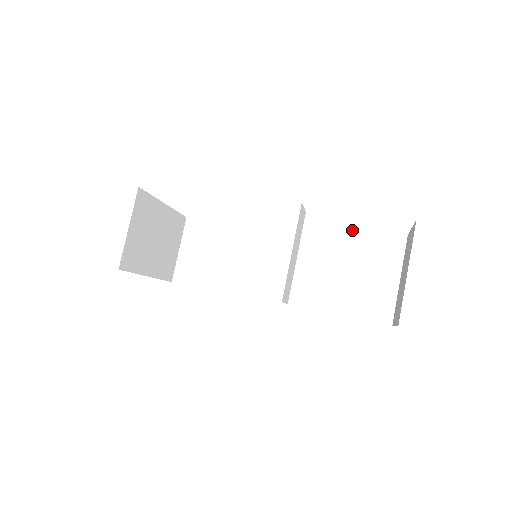
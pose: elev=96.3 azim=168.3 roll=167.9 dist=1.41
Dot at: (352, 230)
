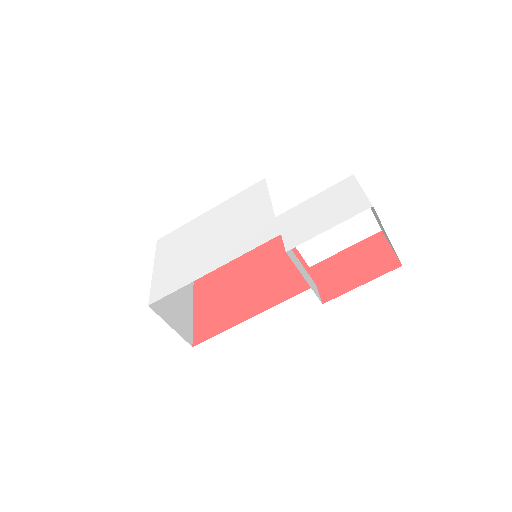
Dot at: (311, 200)
